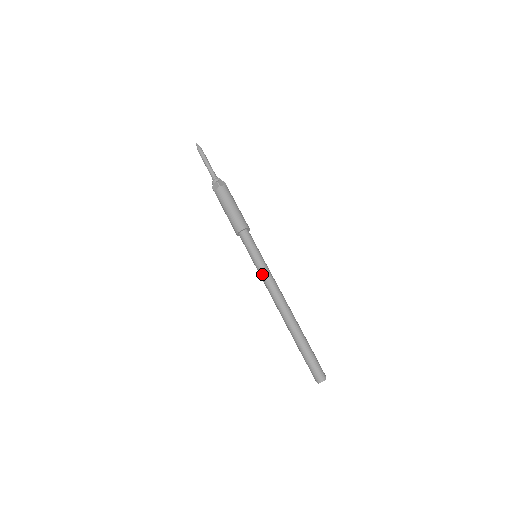
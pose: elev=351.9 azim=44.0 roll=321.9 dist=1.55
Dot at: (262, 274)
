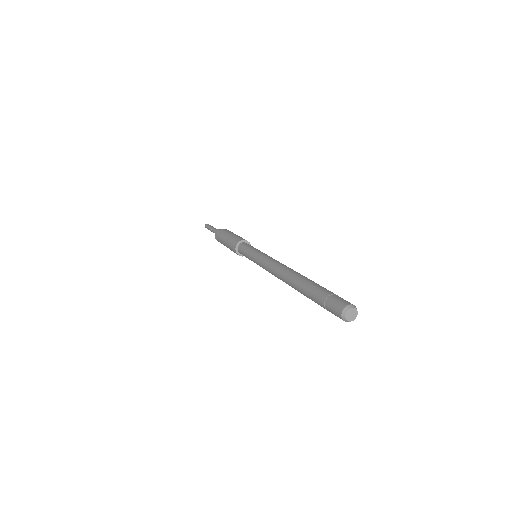
Dot at: (260, 260)
